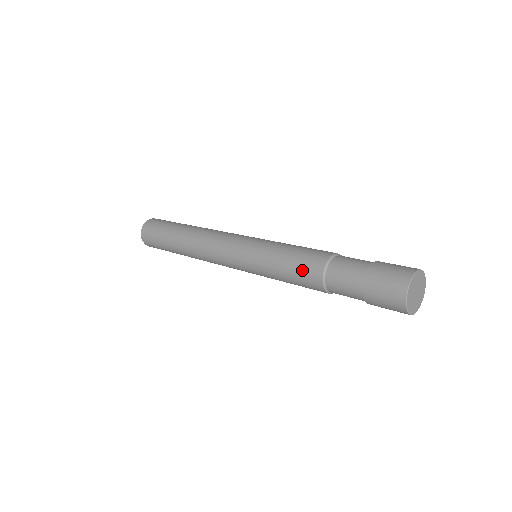
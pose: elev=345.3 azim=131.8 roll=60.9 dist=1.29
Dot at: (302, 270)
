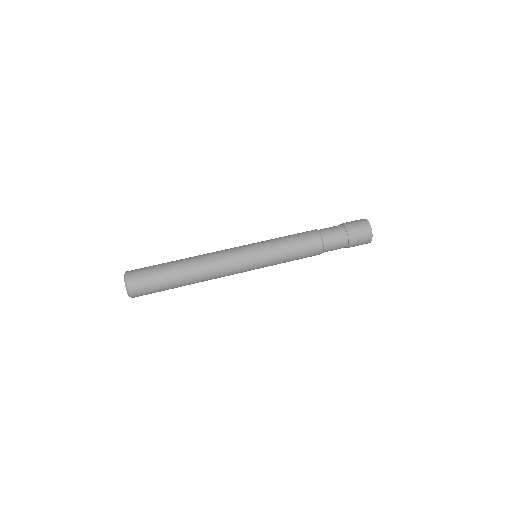
Dot at: (308, 247)
